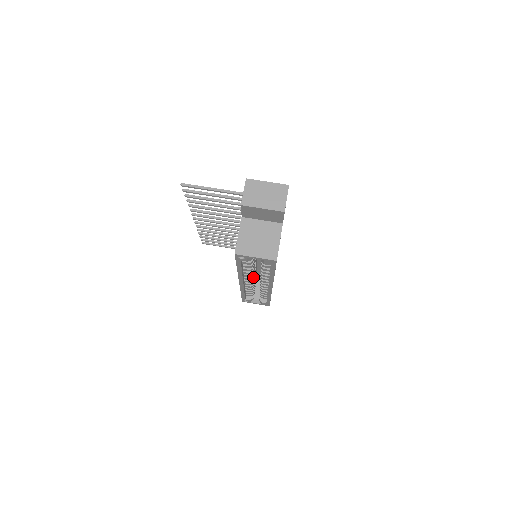
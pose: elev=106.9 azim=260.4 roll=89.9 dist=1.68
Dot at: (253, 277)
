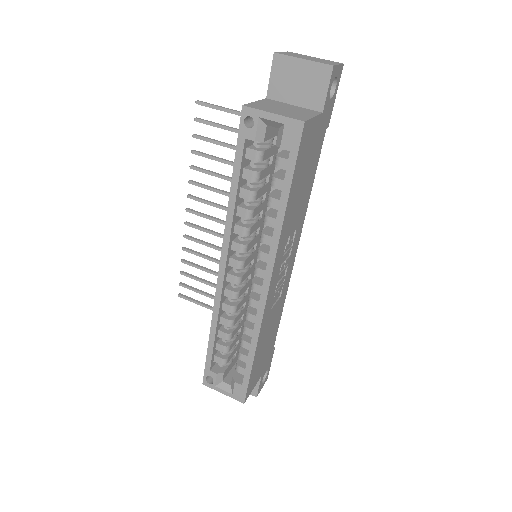
Dot at: (244, 265)
